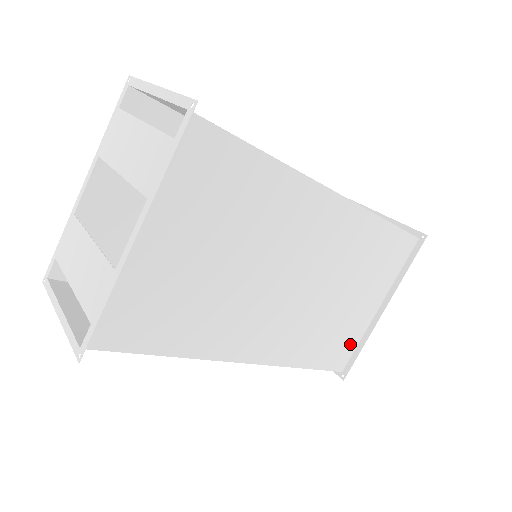
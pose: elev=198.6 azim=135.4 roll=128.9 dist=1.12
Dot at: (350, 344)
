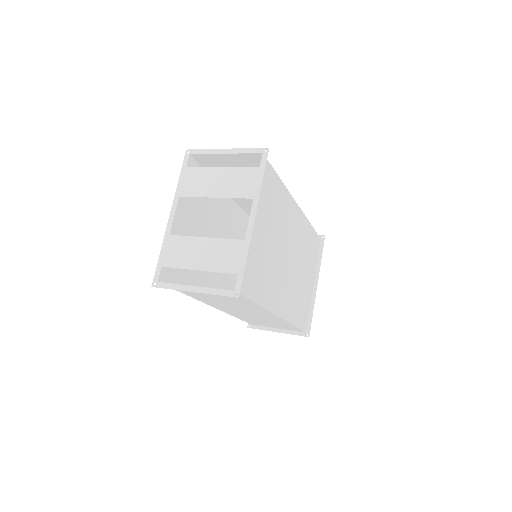
Dot at: (307, 311)
